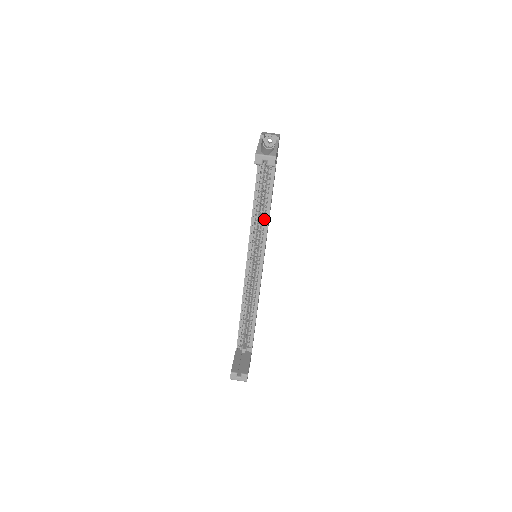
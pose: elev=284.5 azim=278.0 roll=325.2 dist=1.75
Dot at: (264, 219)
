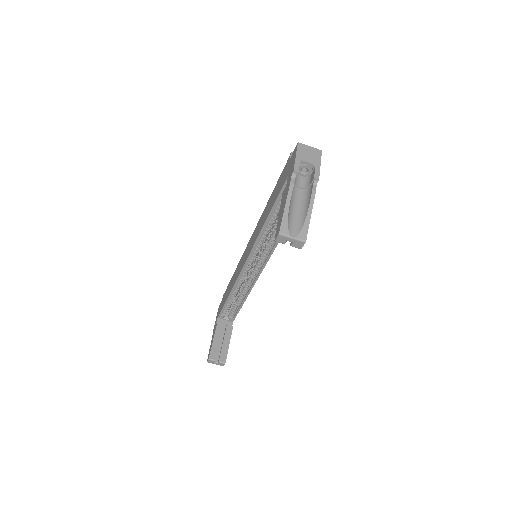
Dot at: occluded
